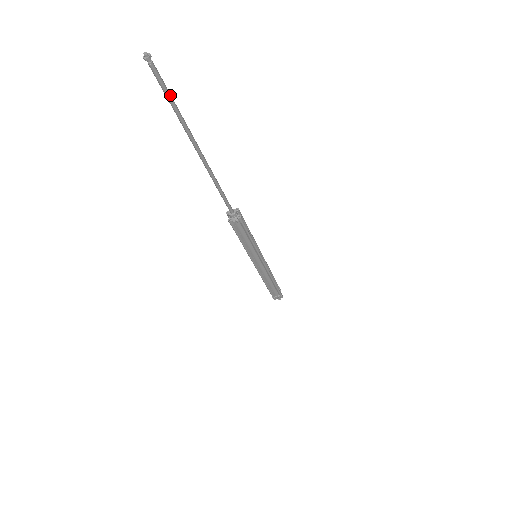
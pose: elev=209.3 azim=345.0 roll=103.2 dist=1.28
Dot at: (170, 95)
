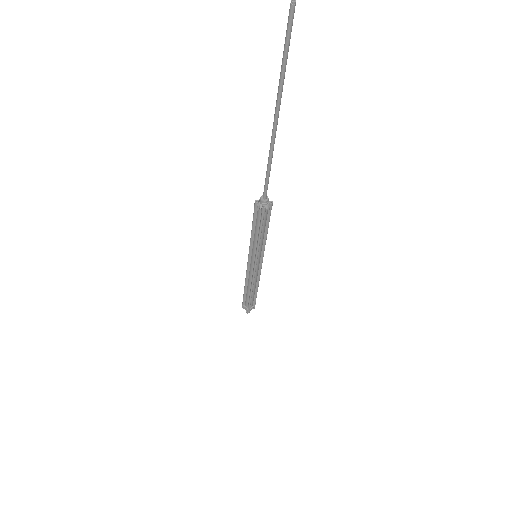
Dot at: (288, 46)
